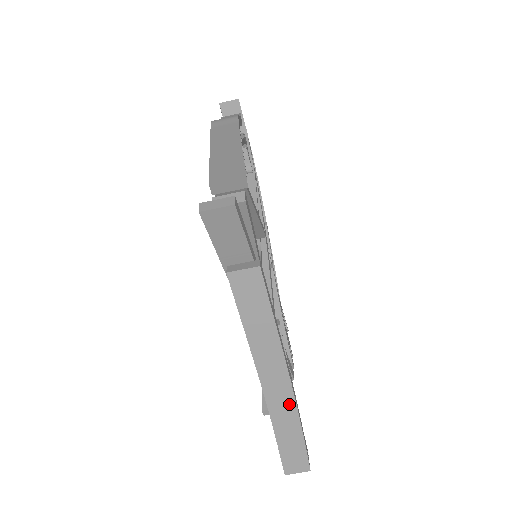
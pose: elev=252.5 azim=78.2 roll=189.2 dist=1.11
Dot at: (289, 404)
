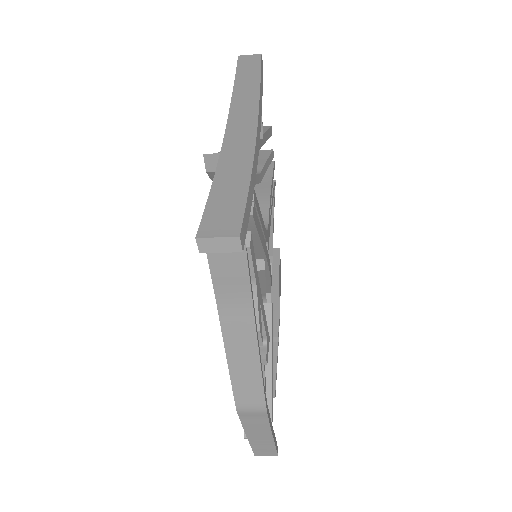
Dot at: occluded
